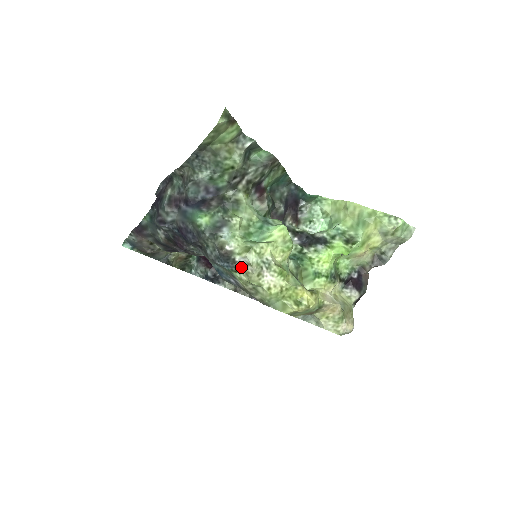
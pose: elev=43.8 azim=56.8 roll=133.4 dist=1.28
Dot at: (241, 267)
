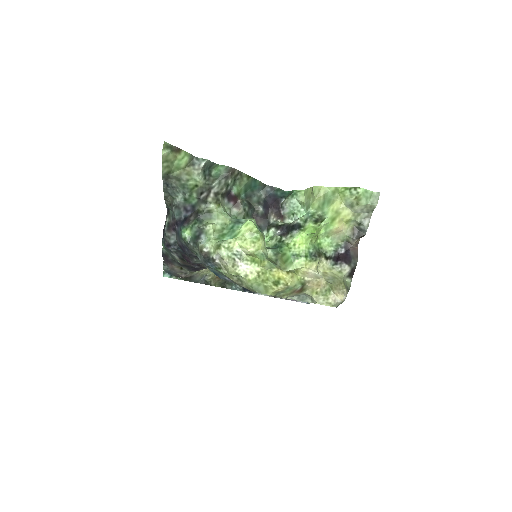
Dot at: (220, 263)
